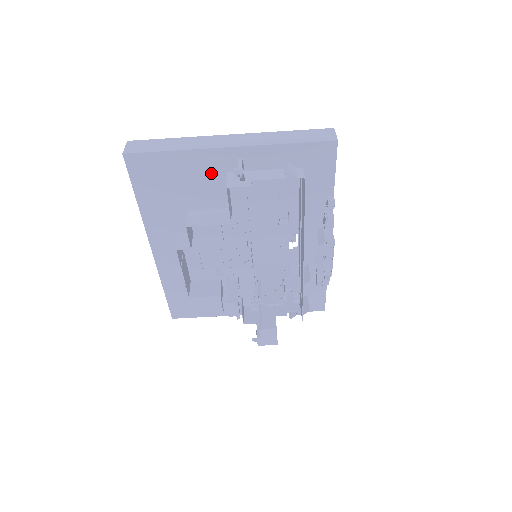
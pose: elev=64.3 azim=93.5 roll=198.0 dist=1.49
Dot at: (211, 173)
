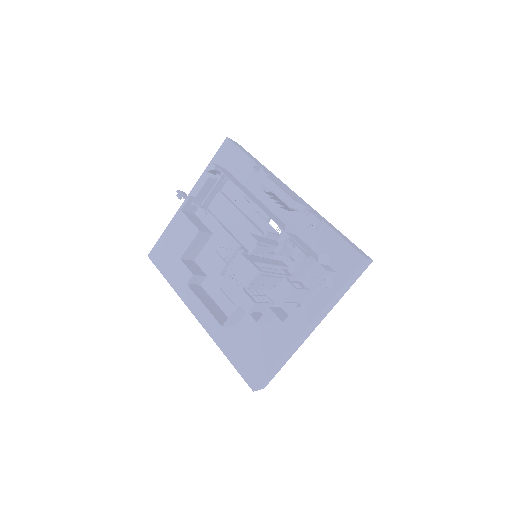
Dot at: (188, 223)
